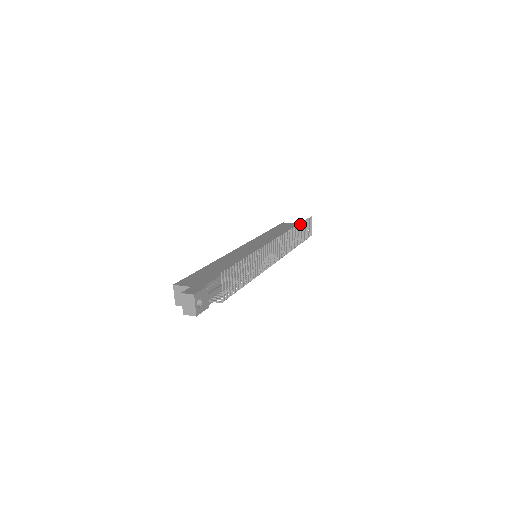
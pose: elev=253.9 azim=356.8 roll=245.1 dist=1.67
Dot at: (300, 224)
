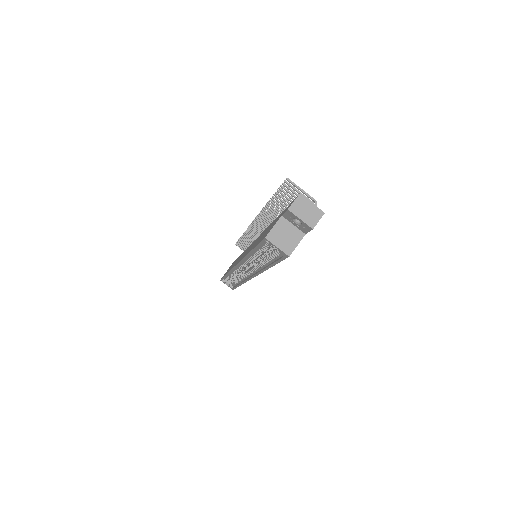
Dot at: (241, 238)
